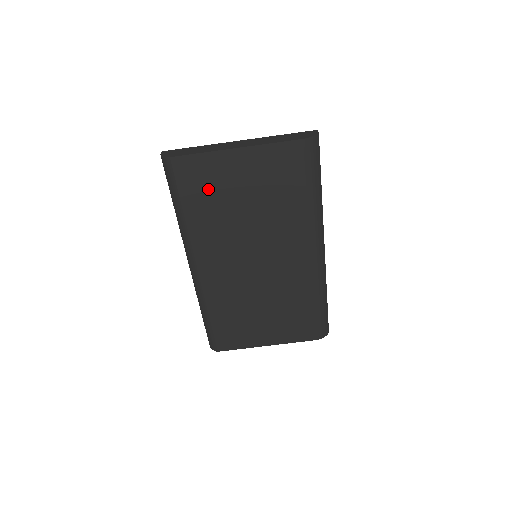
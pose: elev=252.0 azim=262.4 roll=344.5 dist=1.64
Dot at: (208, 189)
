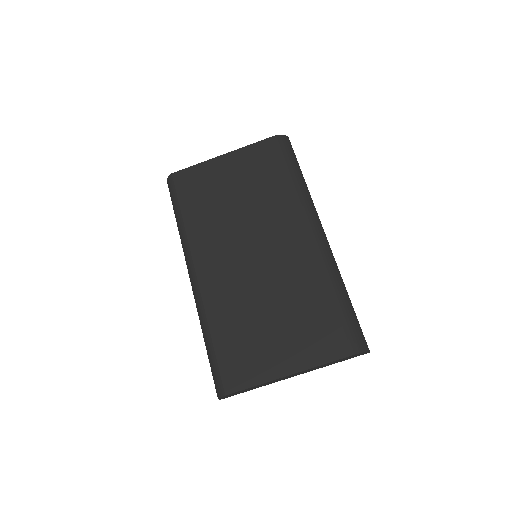
Dot at: (202, 191)
